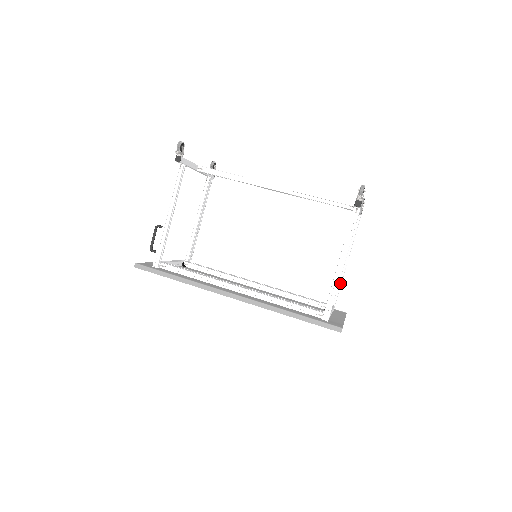
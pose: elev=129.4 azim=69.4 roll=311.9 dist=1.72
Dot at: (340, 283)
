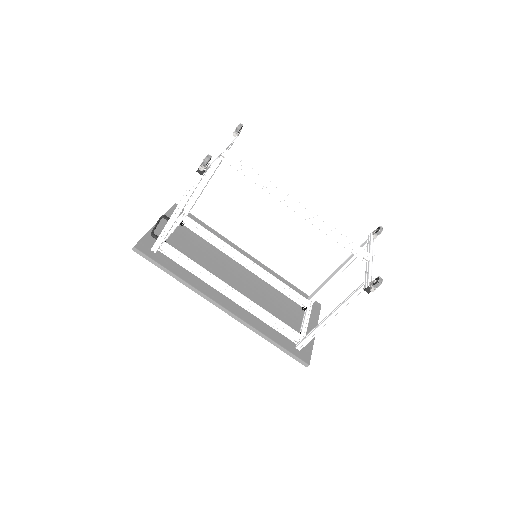
Dot at: (326, 289)
